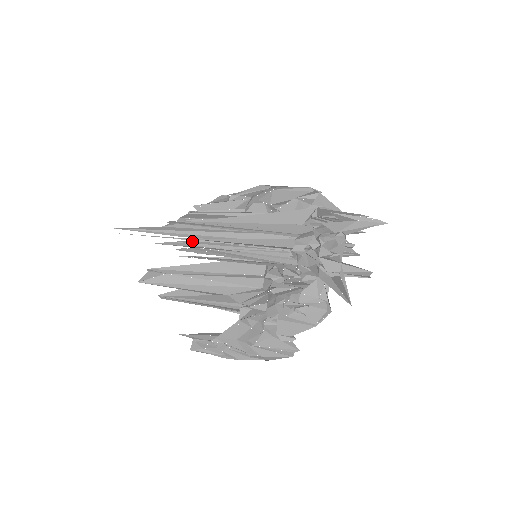
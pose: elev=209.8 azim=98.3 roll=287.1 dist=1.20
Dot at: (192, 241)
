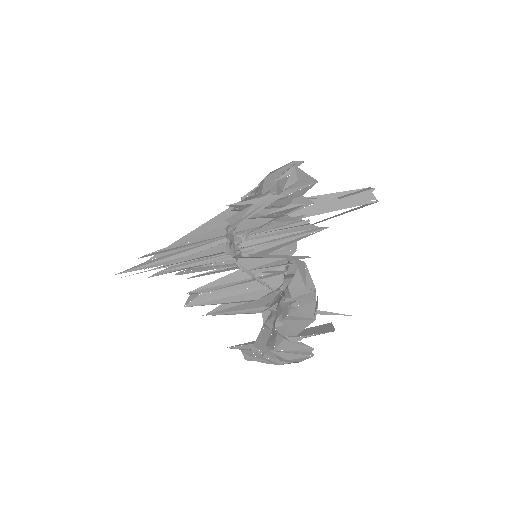
Dot at: (171, 267)
